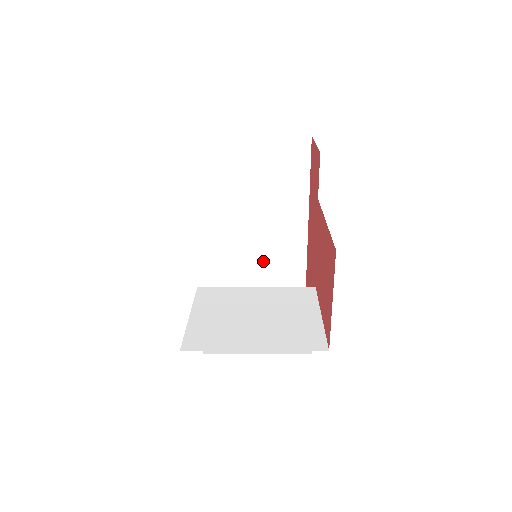
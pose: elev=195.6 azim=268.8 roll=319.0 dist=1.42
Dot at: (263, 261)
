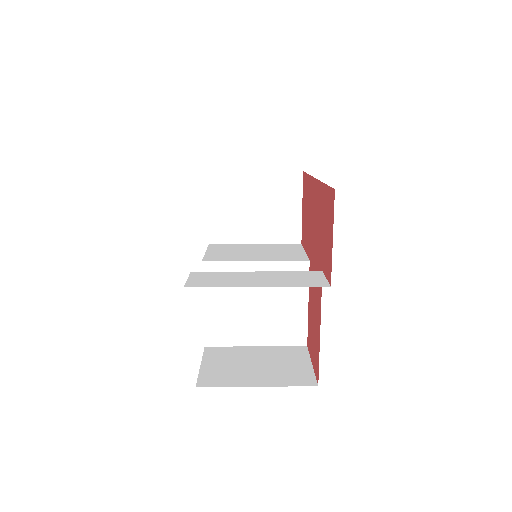
Dot at: occluded
